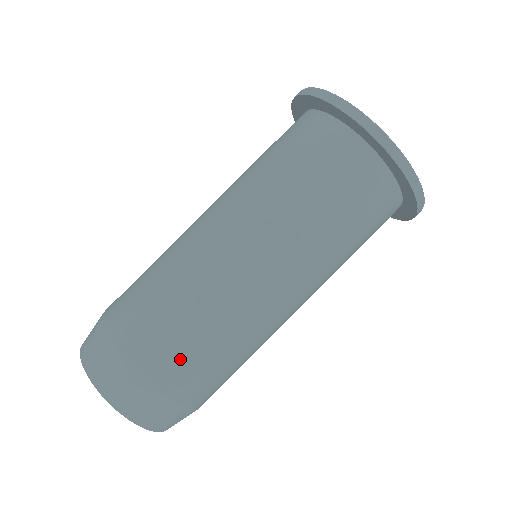
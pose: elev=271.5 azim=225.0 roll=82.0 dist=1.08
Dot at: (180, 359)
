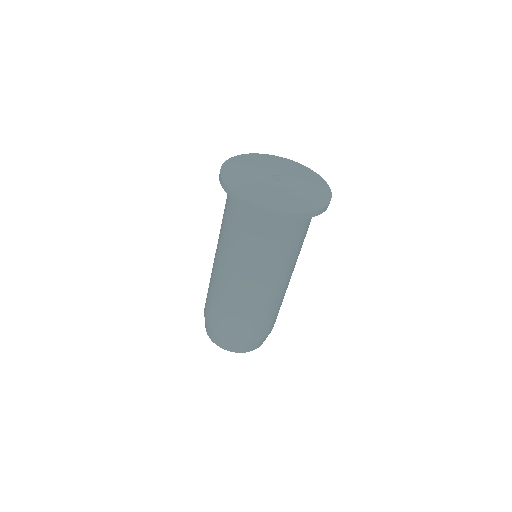
Dot at: (227, 325)
